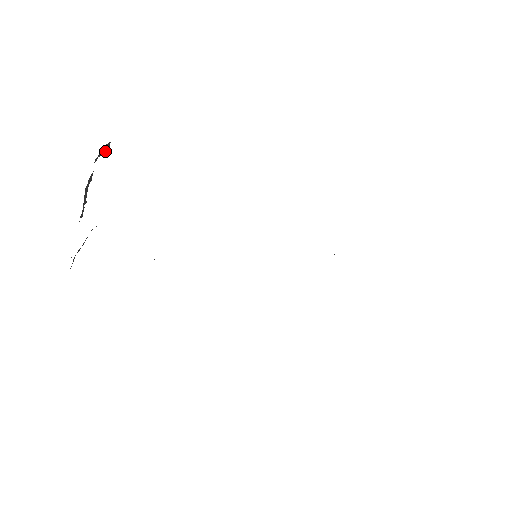
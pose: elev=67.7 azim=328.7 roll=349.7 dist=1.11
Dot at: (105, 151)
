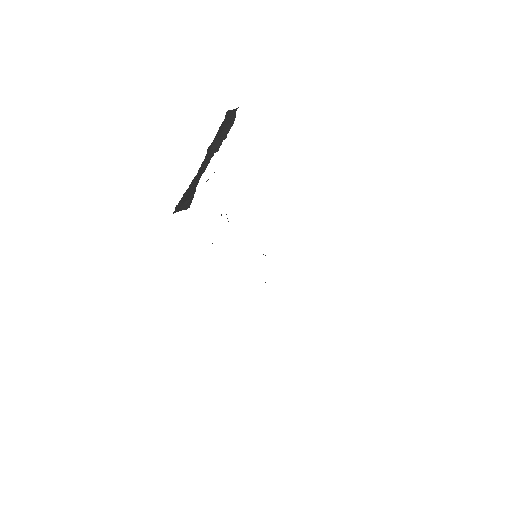
Dot at: occluded
